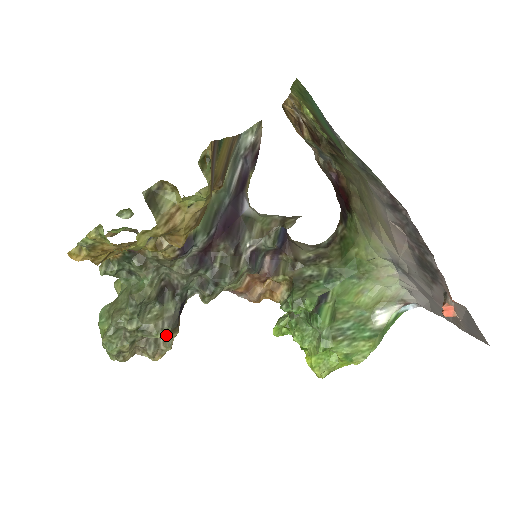
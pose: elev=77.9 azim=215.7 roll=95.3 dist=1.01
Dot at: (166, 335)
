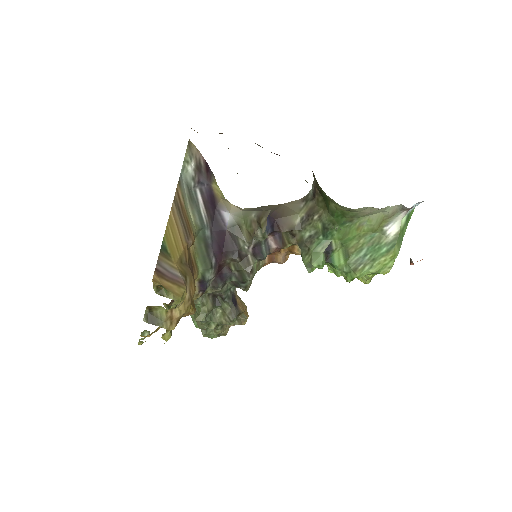
Dot at: occluded
